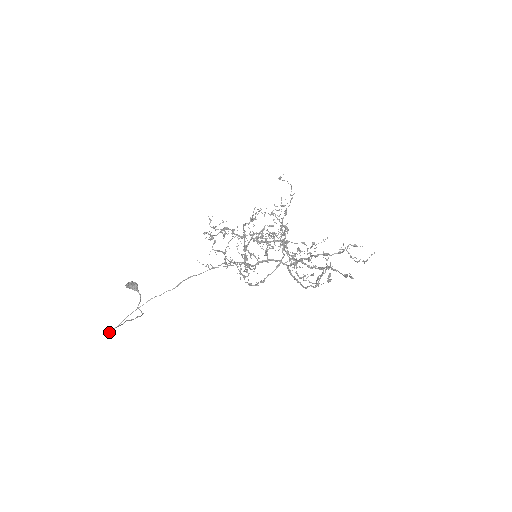
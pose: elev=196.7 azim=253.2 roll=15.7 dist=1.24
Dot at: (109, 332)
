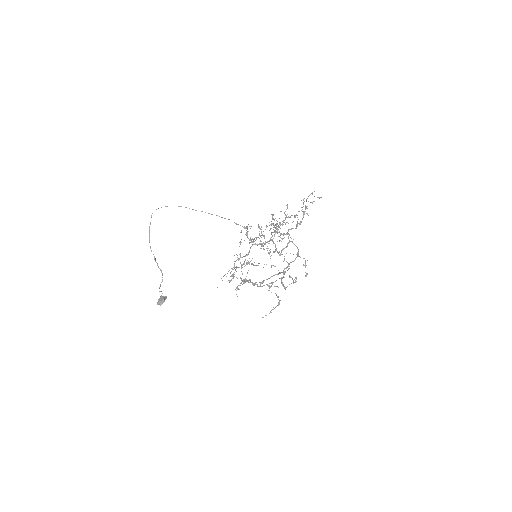
Dot at: occluded
